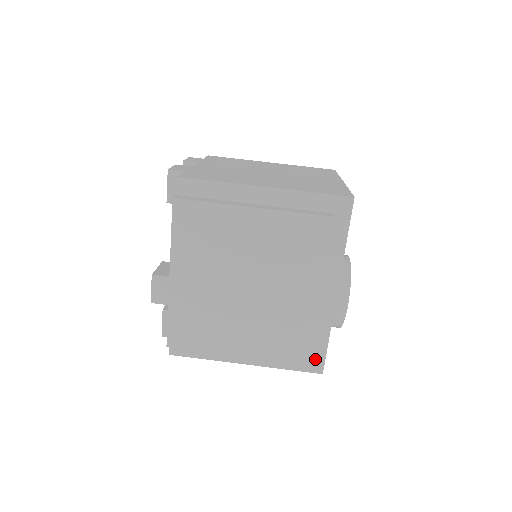
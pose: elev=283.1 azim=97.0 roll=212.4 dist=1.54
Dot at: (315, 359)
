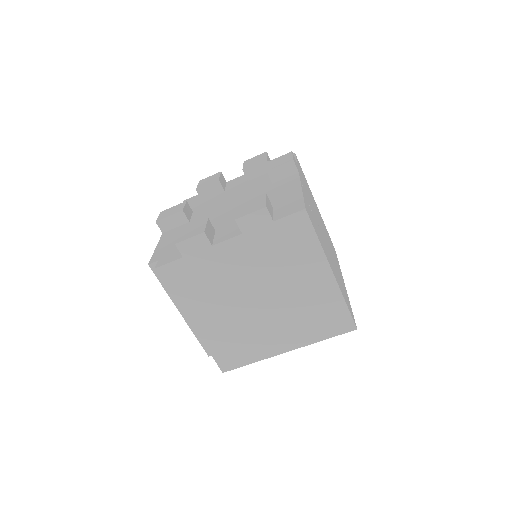
Dot at: occluded
